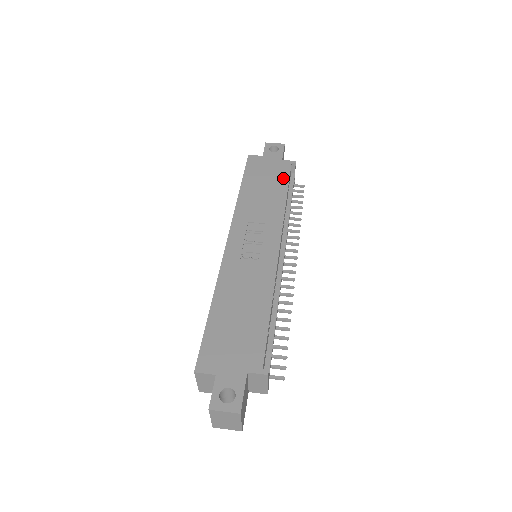
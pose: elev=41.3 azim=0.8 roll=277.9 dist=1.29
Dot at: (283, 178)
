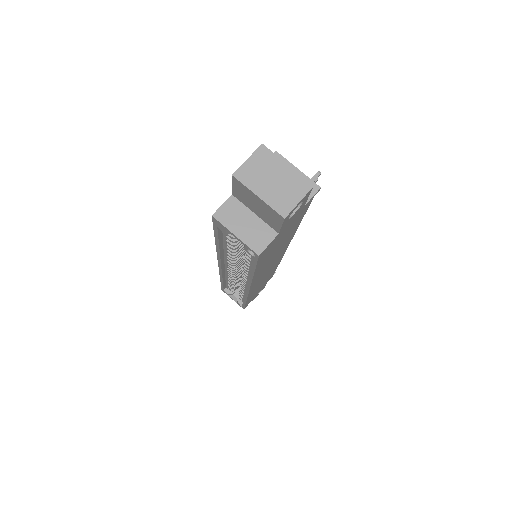
Dot at: occluded
